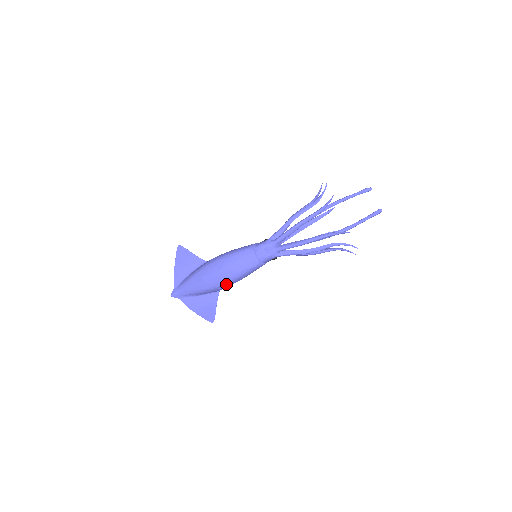
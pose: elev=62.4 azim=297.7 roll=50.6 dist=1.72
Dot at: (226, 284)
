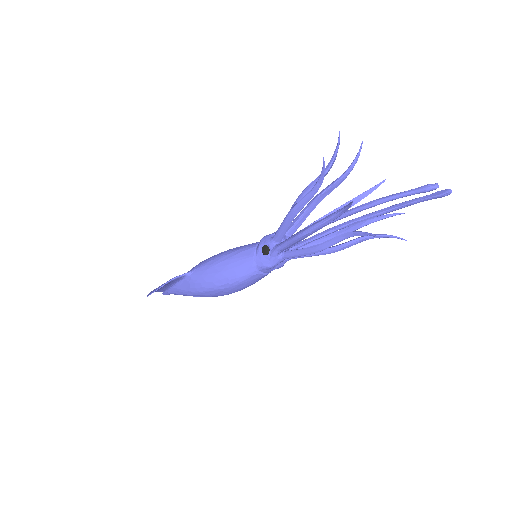
Dot at: occluded
